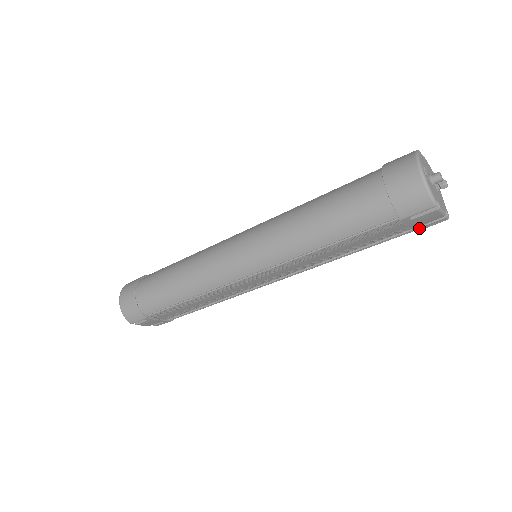
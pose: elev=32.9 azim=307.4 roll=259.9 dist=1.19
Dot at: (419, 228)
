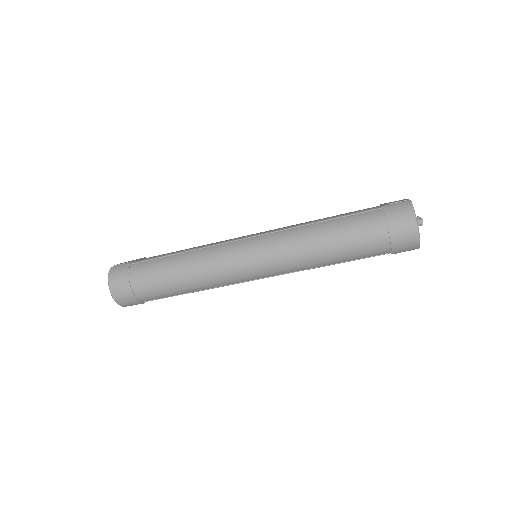
Dot at: occluded
